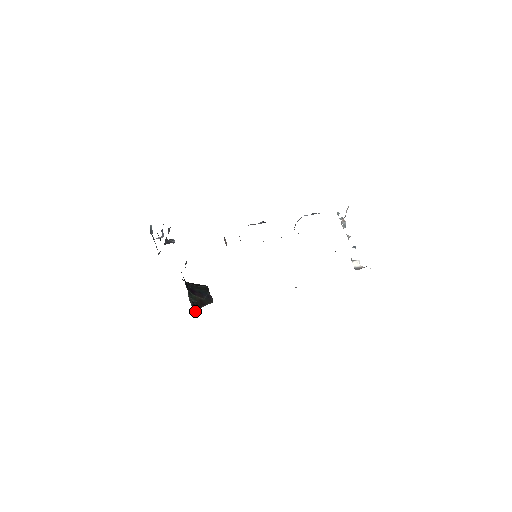
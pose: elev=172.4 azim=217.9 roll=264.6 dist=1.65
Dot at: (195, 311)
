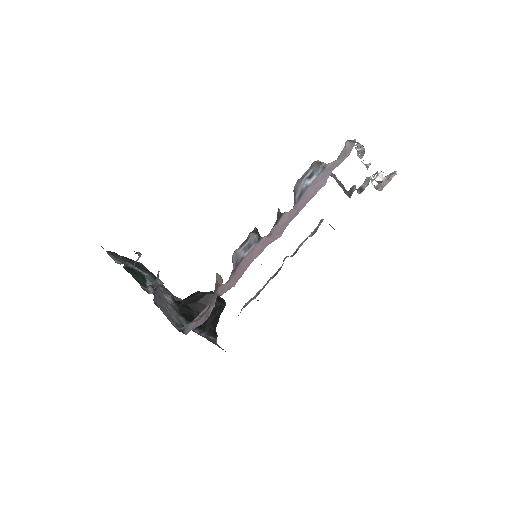
Dot at: (216, 338)
